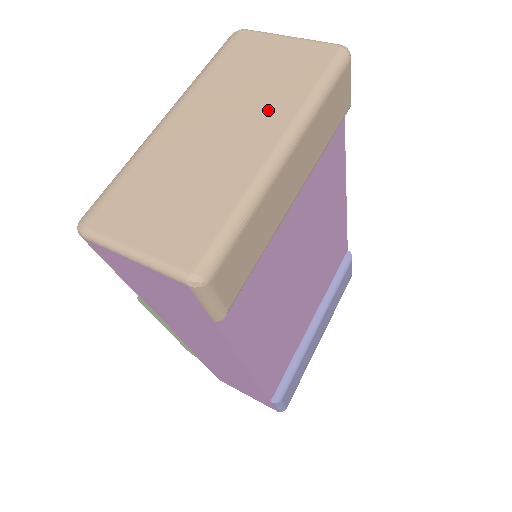
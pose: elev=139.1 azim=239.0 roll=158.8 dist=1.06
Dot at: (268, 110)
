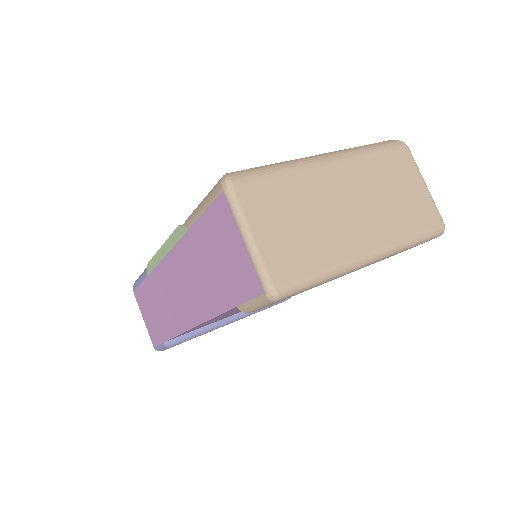
Dot at: (383, 224)
